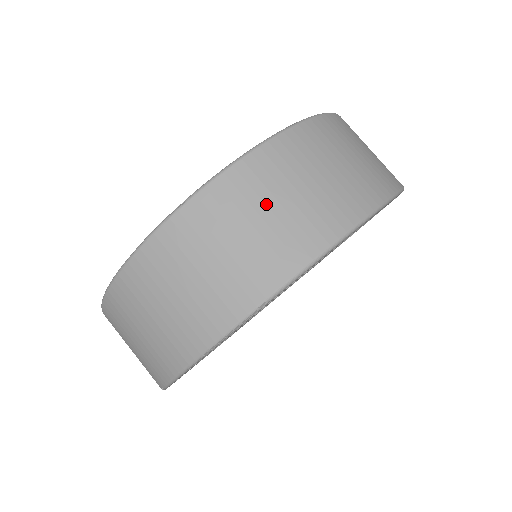
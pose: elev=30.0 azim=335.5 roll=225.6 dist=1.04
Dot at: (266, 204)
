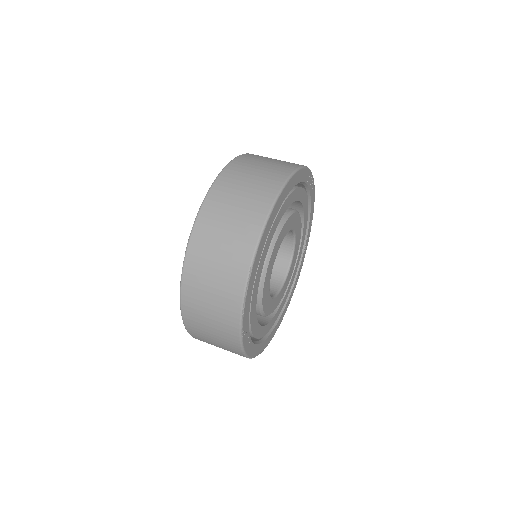
Dot at: (223, 222)
